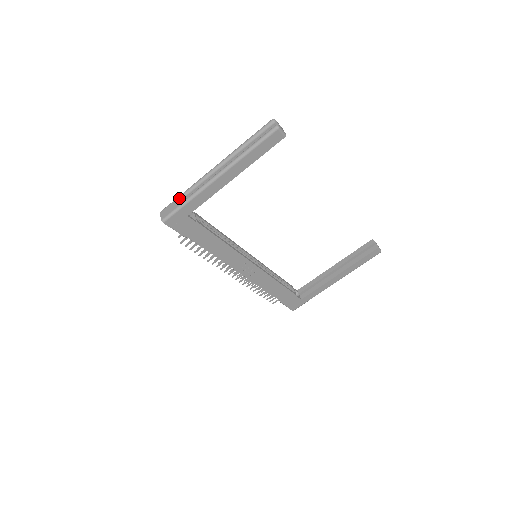
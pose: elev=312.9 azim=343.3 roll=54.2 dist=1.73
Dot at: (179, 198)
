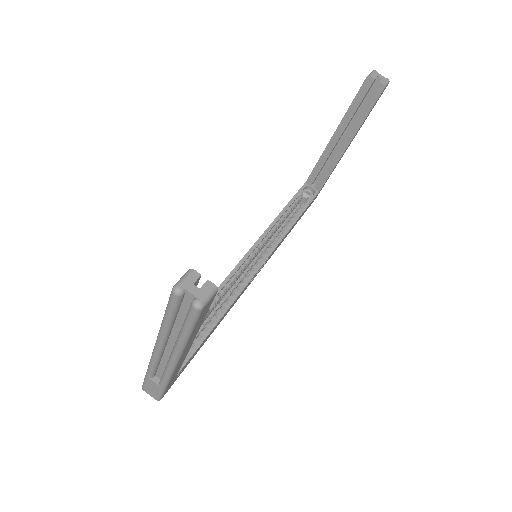
Dot at: (149, 381)
